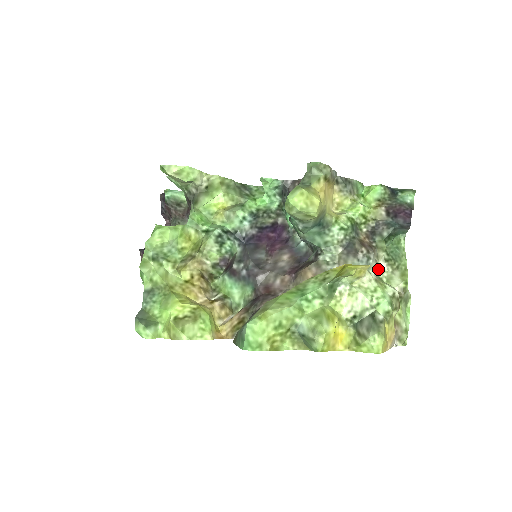
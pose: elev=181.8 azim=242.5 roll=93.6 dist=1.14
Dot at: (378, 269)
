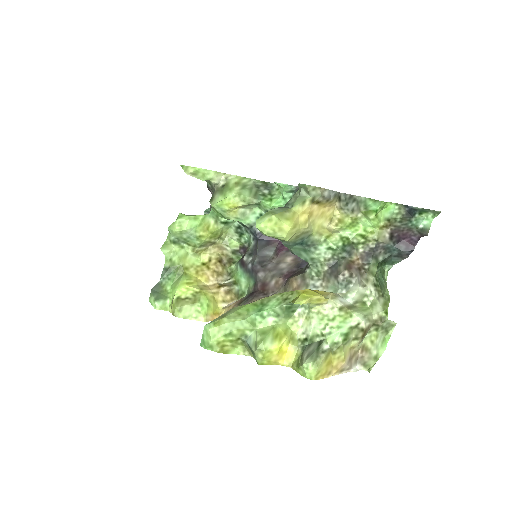
Dot at: (364, 292)
